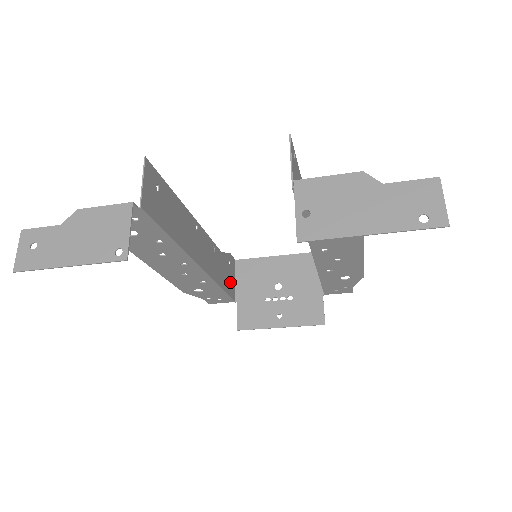
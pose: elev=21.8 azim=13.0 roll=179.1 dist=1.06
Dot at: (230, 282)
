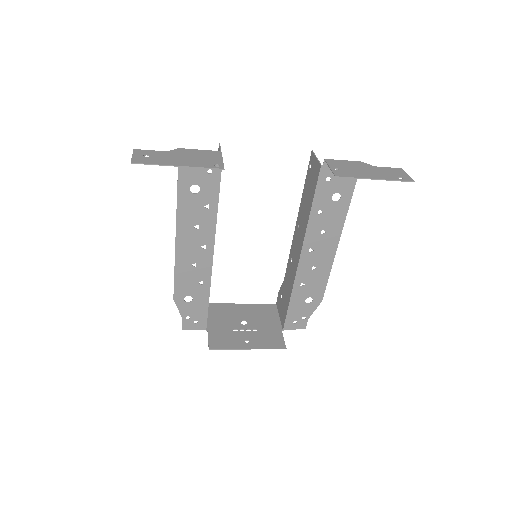
Dot at: occluded
